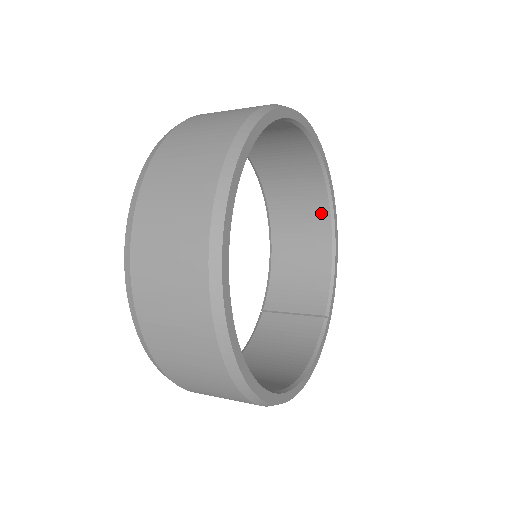
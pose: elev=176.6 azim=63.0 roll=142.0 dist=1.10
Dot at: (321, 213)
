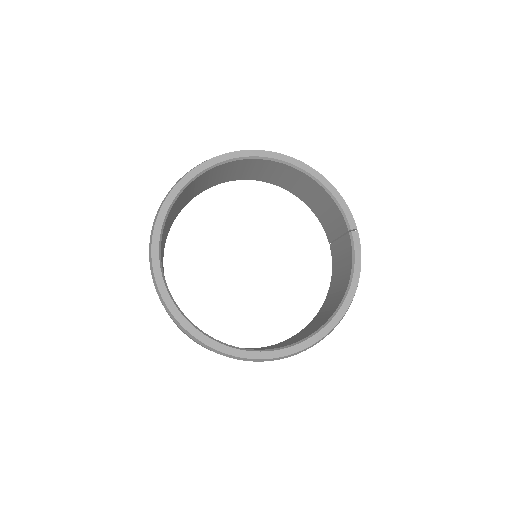
Dot at: (285, 168)
